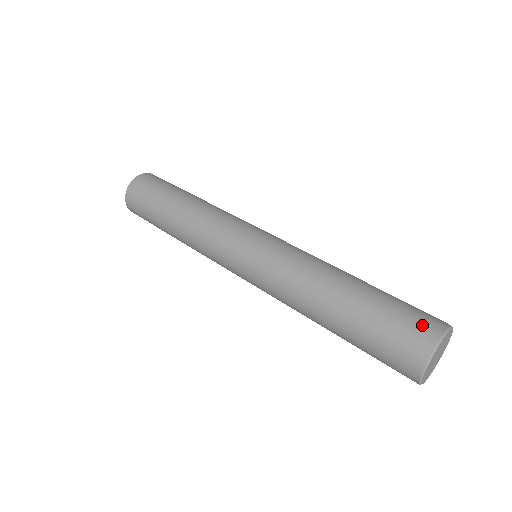
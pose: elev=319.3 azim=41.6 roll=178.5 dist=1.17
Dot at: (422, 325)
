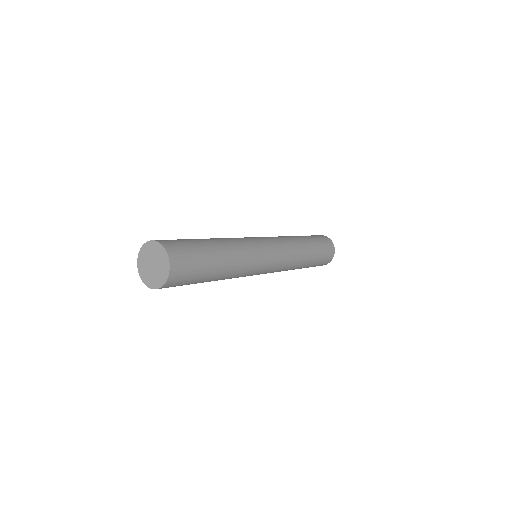
Dot at: (330, 254)
